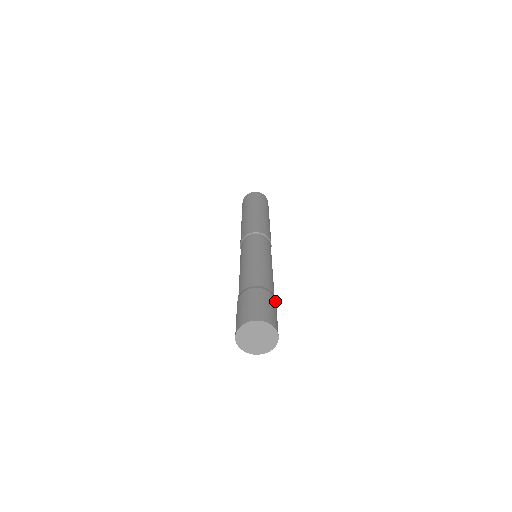
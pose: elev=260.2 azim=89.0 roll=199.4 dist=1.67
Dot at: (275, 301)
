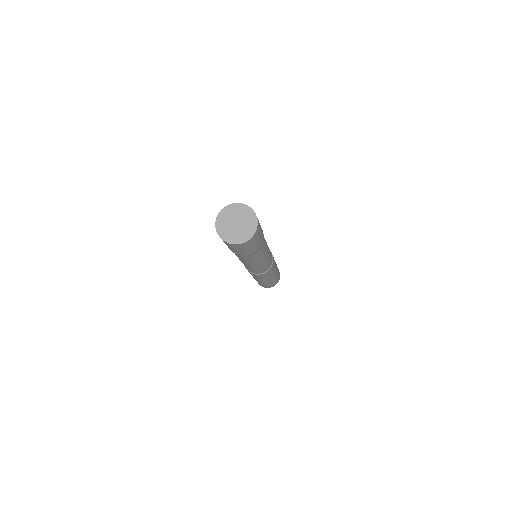
Dot at: occluded
